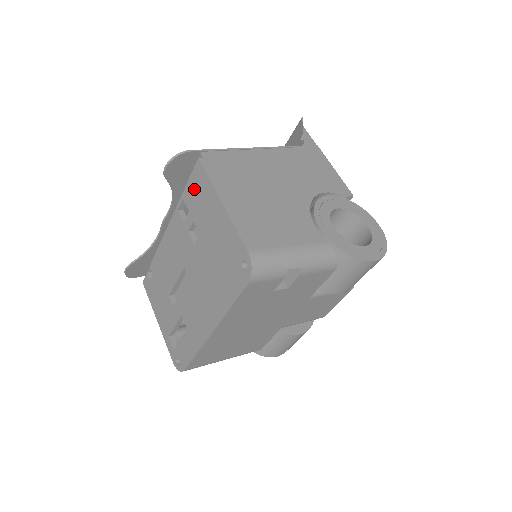
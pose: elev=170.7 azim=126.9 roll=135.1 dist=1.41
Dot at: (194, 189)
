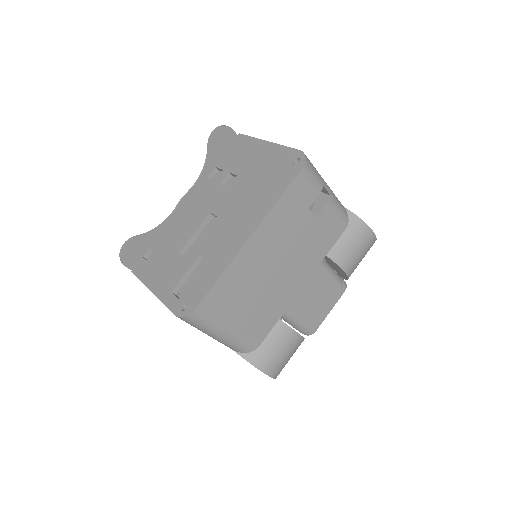
Dot at: (232, 153)
